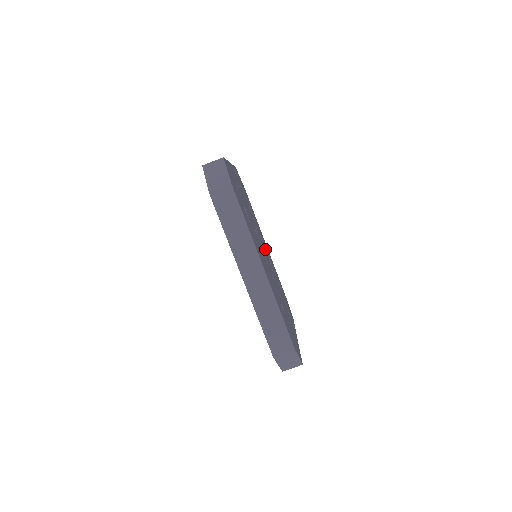
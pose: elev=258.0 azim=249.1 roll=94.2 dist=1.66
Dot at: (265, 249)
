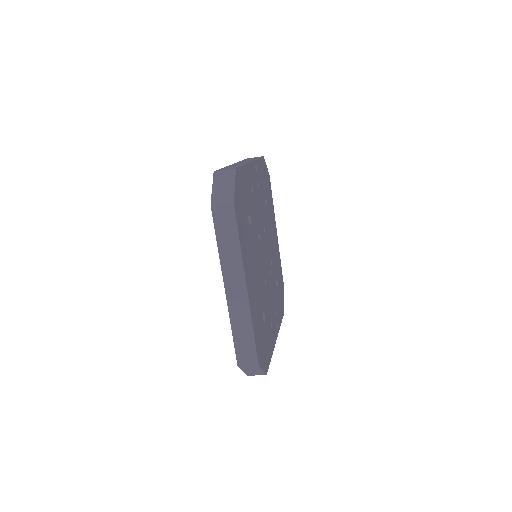
Dot at: (270, 247)
